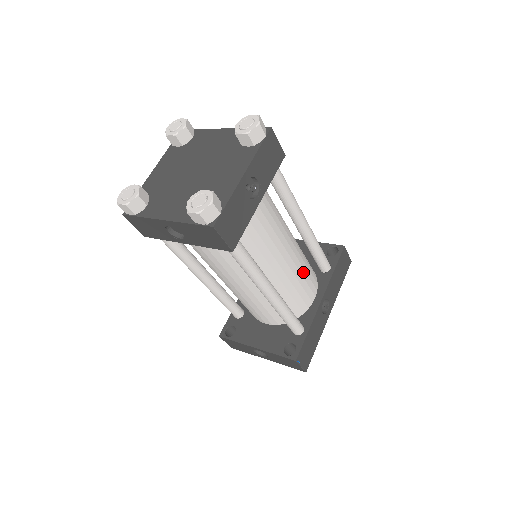
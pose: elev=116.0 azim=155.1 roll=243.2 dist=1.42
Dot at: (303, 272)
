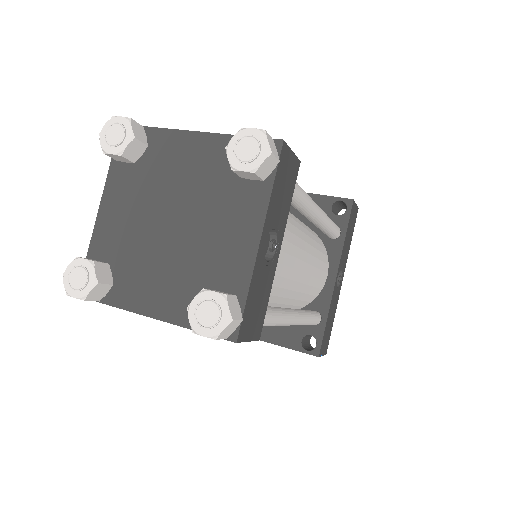
Dot at: (317, 263)
